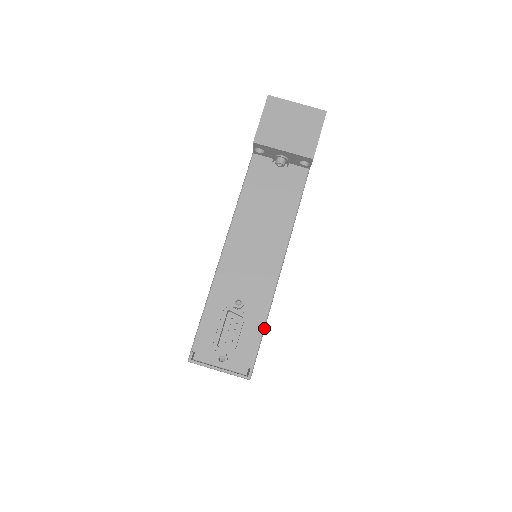
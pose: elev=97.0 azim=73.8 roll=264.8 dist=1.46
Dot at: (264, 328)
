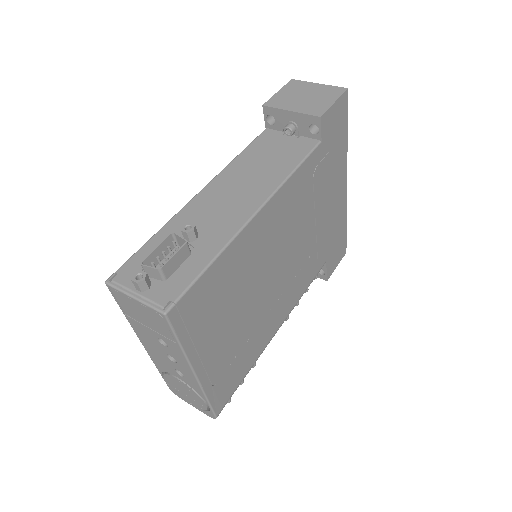
Dot at: (209, 264)
